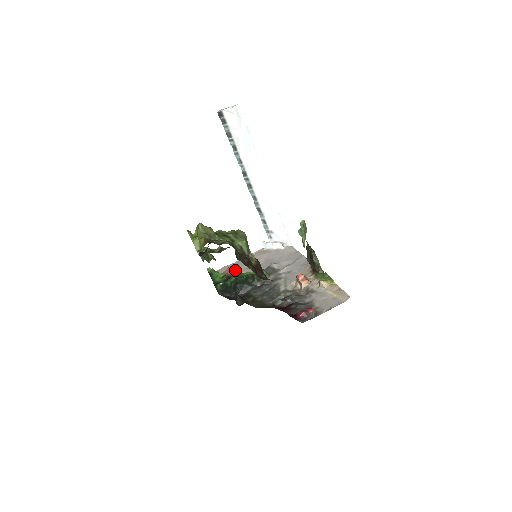
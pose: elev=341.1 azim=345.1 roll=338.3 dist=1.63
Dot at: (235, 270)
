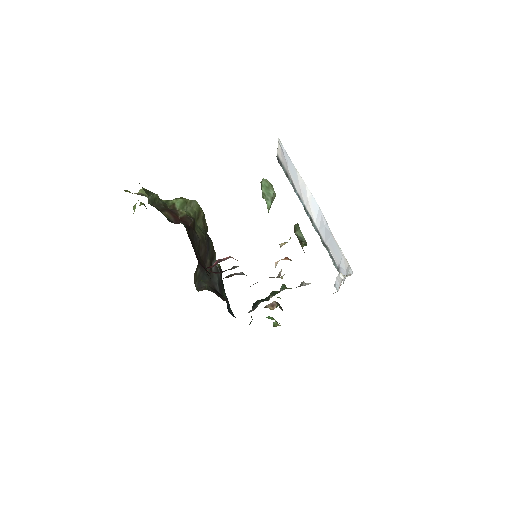
Dot at: (273, 302)
